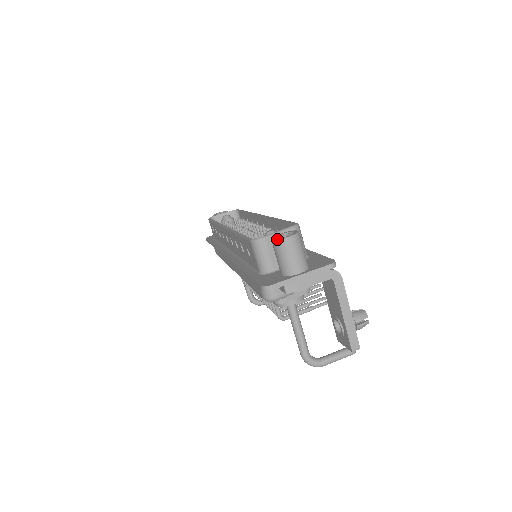
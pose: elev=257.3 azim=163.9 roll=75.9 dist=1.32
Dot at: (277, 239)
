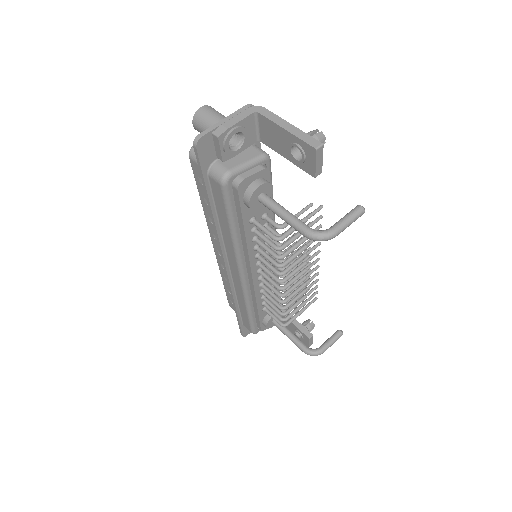
Dot at: (193, 116)
